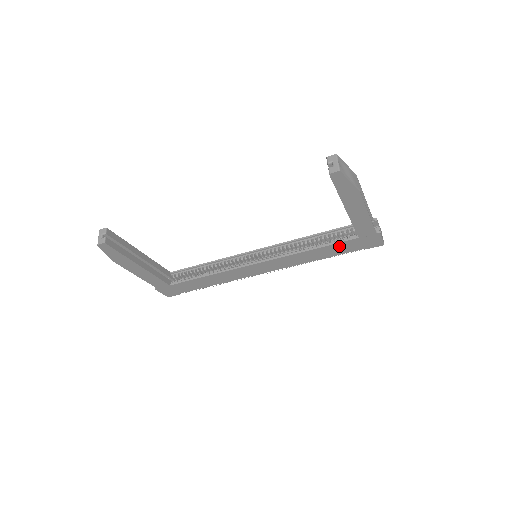
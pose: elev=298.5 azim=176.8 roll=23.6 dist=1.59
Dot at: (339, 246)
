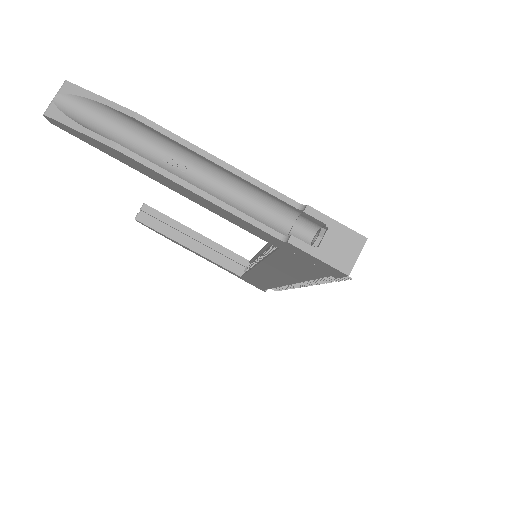
Dot at: (285, 260)
